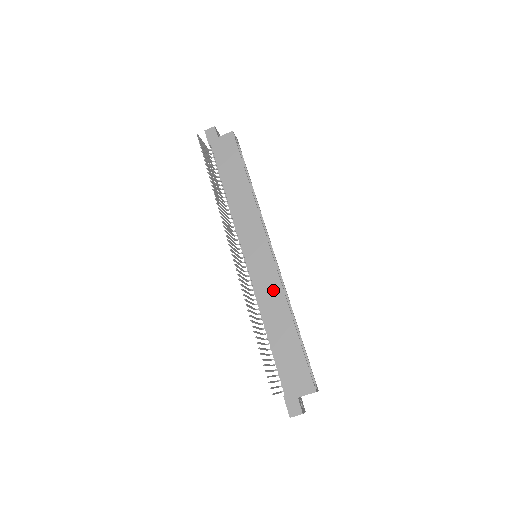
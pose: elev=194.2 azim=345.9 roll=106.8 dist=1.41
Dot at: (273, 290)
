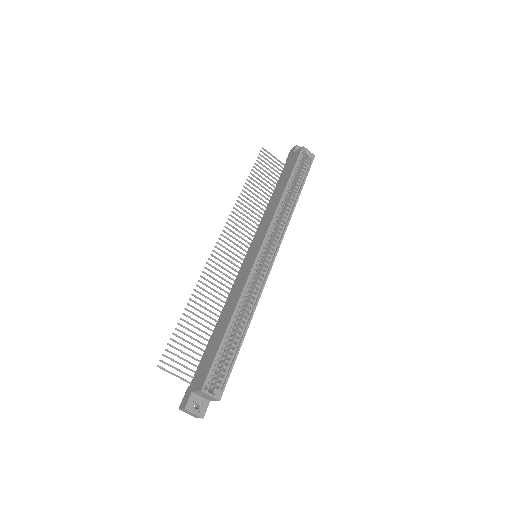
Dot at: (240, 286)
